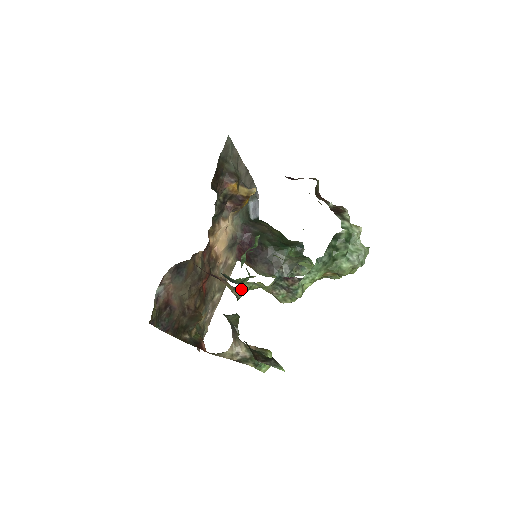
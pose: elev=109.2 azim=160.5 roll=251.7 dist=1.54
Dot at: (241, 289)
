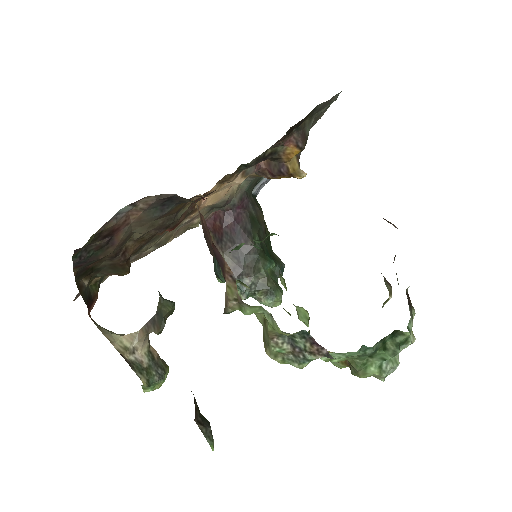
Dot at: (246, 307)
